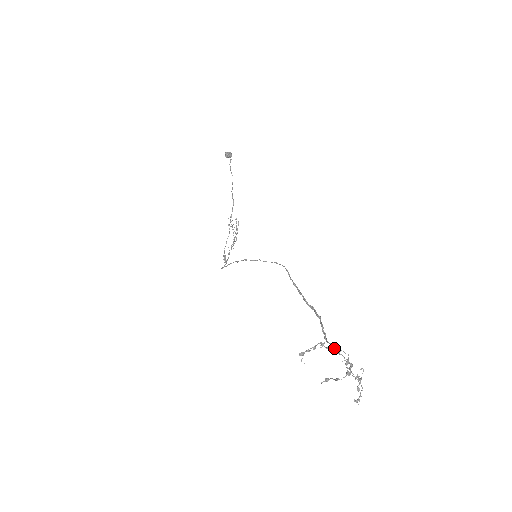
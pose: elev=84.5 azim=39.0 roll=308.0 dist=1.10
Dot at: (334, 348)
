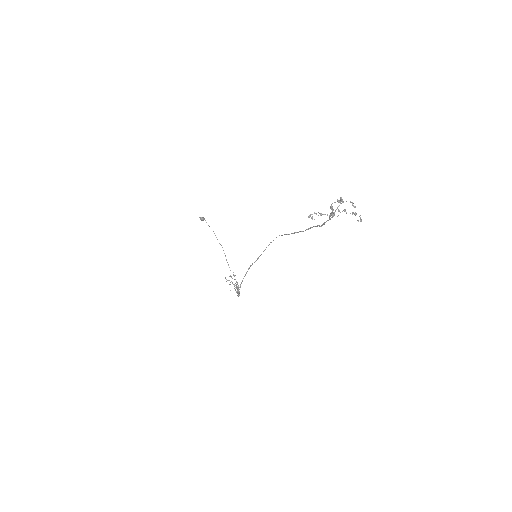
Dot at: (330, 215)
